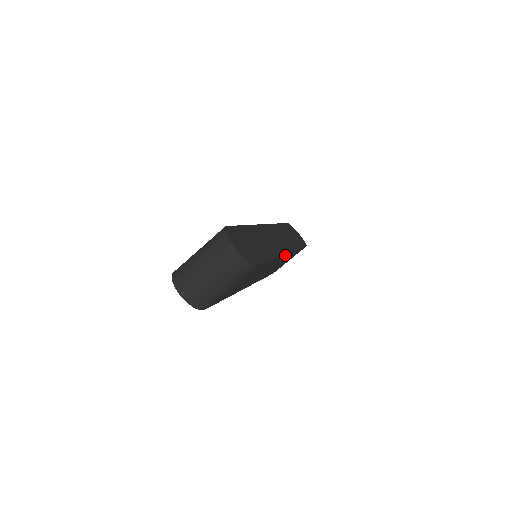
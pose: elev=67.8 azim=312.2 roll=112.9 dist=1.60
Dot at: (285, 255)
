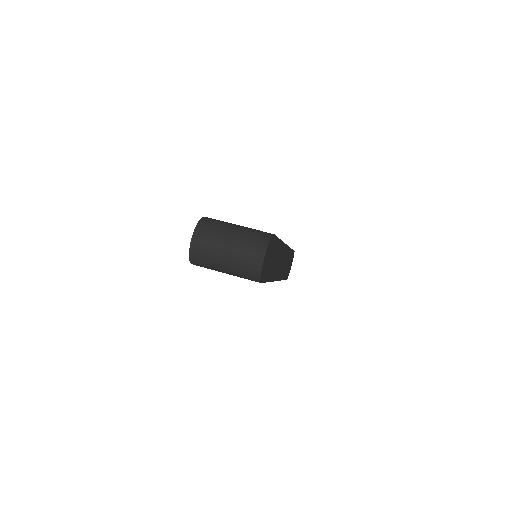
Dot at: occluded
